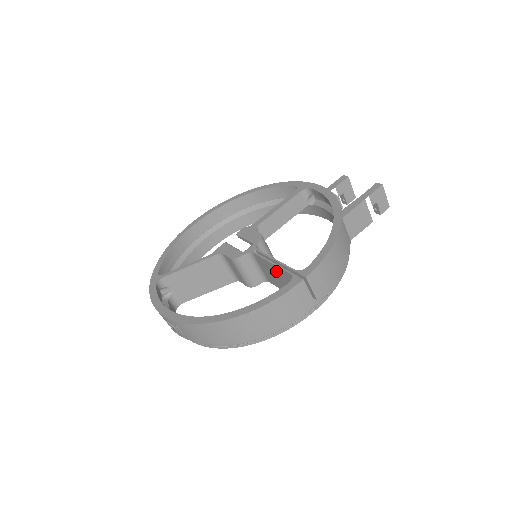
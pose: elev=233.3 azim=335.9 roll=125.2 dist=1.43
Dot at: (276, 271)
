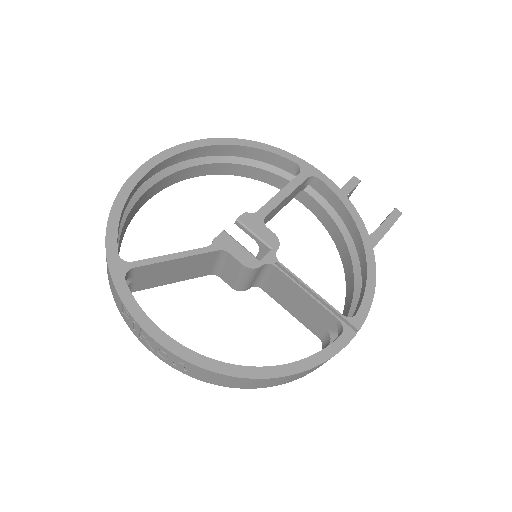
Dot at: (305, 300)
